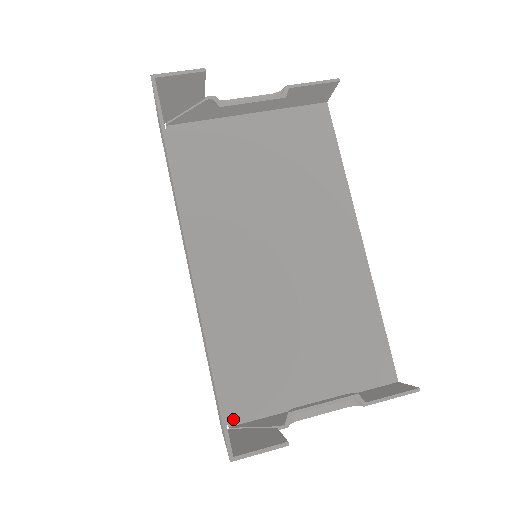
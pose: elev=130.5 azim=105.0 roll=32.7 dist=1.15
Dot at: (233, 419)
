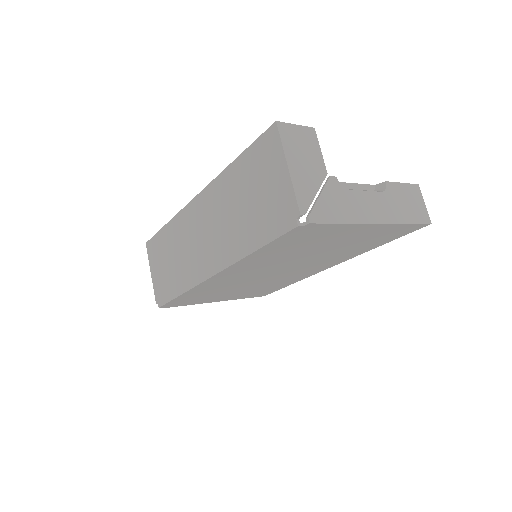
Dot at: occluded
